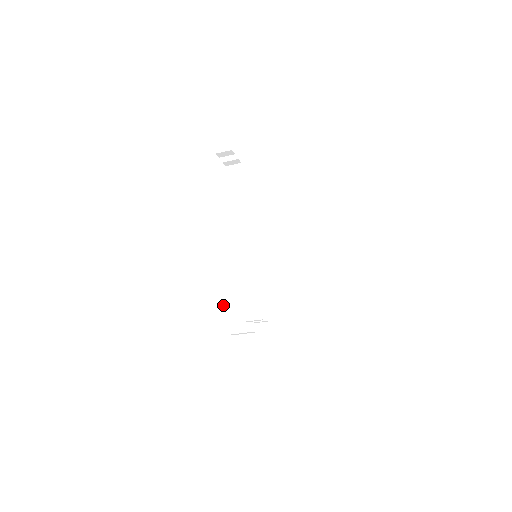
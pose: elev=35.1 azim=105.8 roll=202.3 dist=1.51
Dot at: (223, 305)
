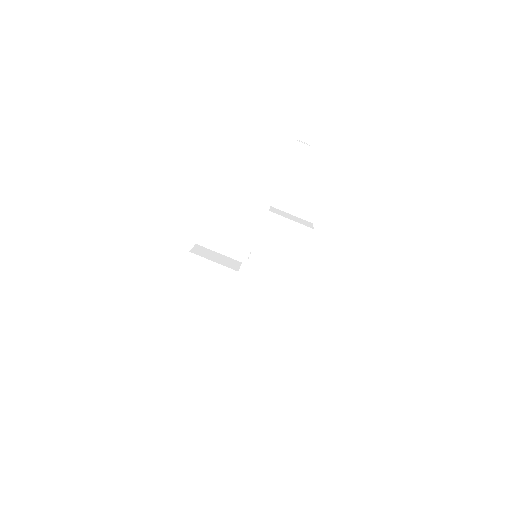
Dot at: (201, 252)
